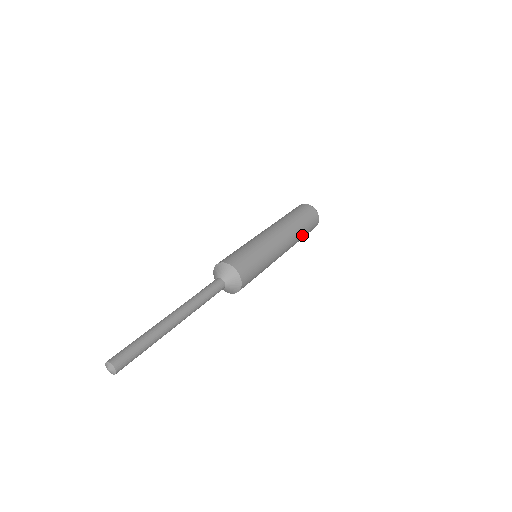
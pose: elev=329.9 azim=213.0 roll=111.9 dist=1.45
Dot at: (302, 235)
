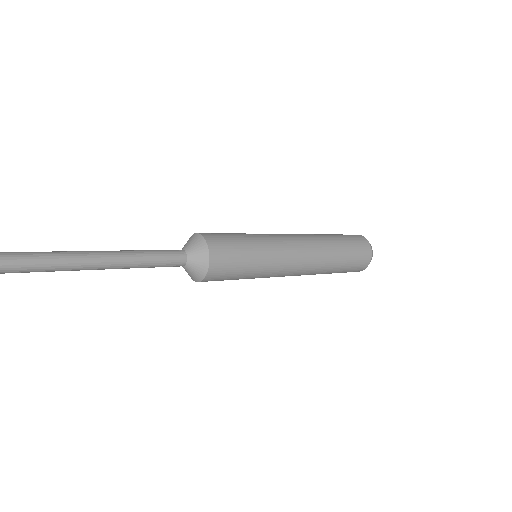
Dot at: (338, 253)
